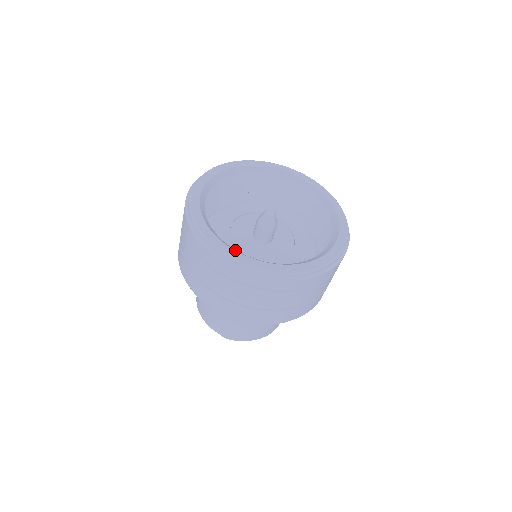
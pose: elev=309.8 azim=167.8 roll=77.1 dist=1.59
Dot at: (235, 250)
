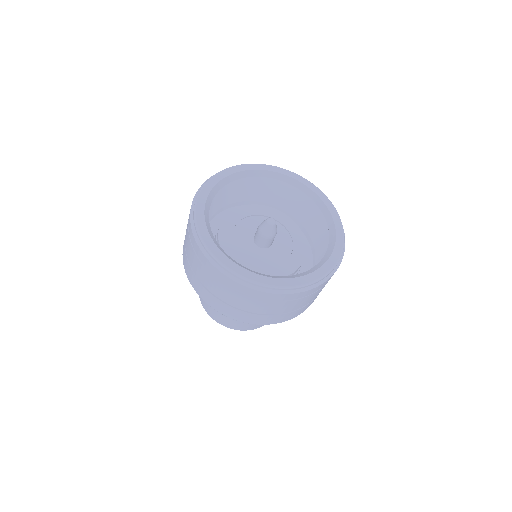
Dot at: (280, 278)
